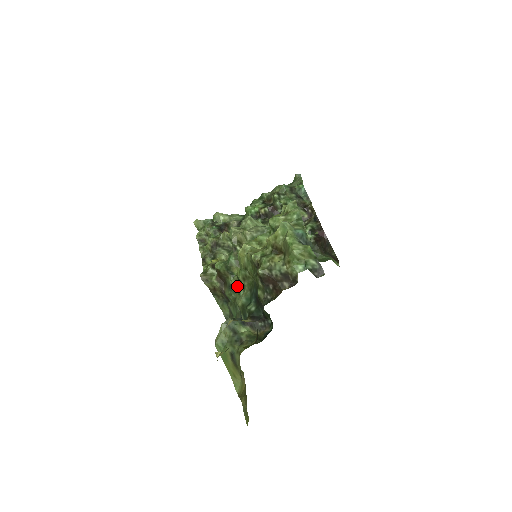
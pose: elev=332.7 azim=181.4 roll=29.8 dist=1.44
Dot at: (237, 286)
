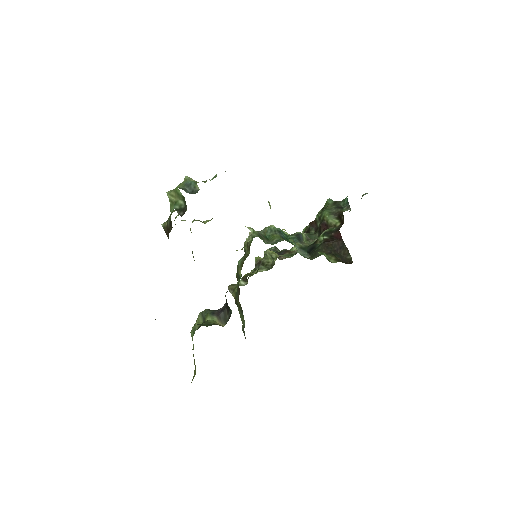
Dot at: occluded
